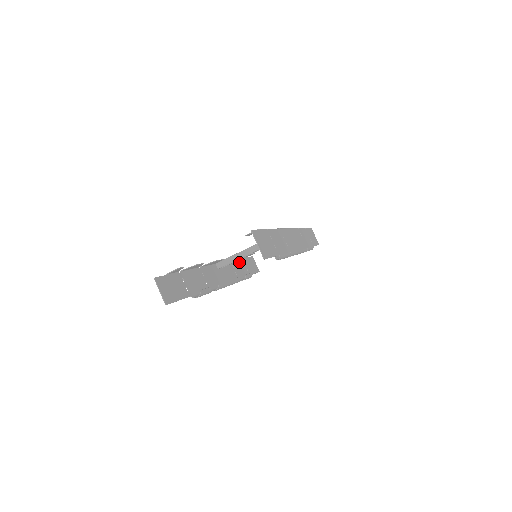
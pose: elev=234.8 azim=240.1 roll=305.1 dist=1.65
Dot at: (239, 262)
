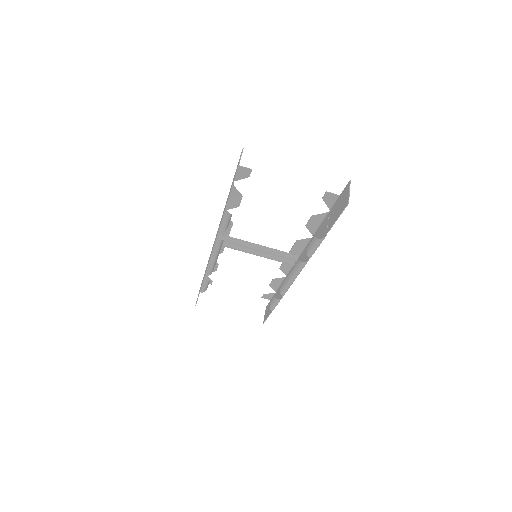
Dot at: occluded
